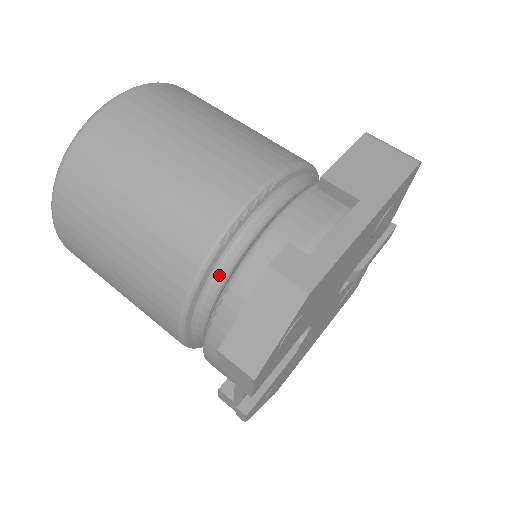
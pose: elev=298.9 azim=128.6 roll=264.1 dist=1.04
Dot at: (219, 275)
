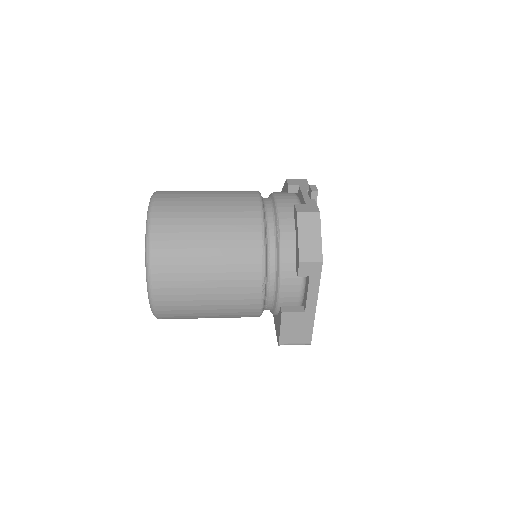
Dot at: occluded
